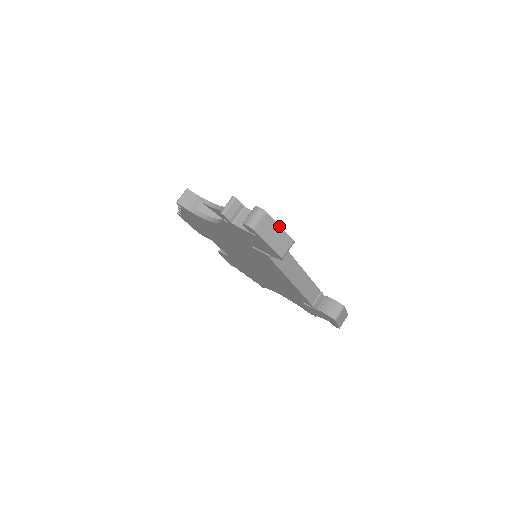
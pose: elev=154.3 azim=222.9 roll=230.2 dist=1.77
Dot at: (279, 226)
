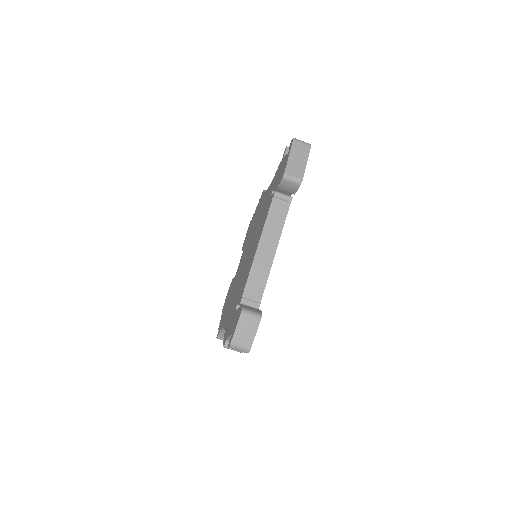
Dot at: occluded
